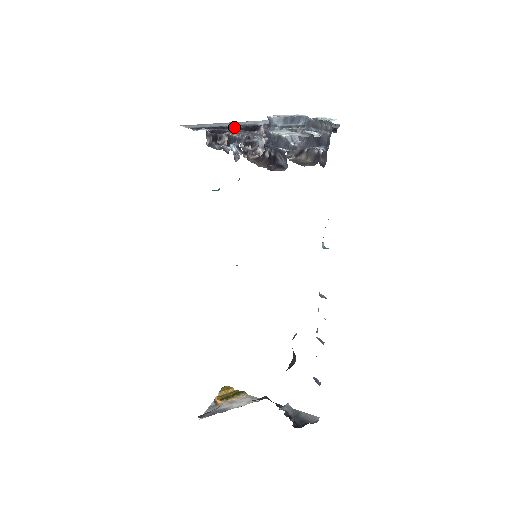
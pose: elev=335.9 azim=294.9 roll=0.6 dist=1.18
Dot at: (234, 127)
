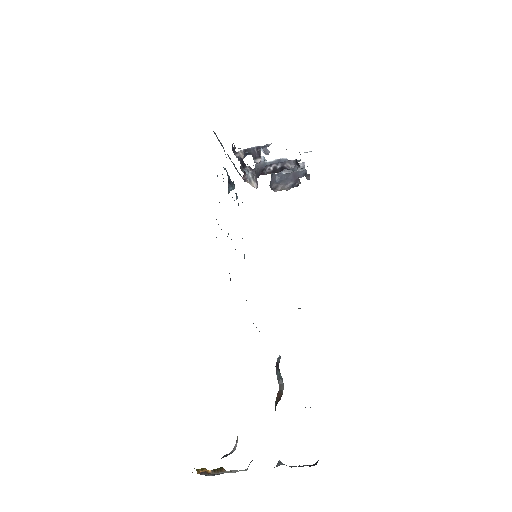
Dot at: occluded
